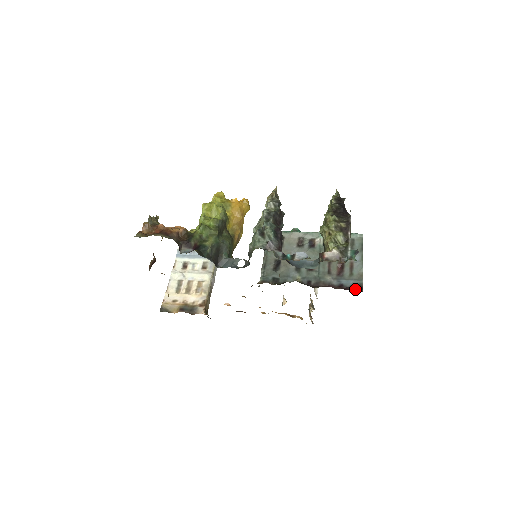
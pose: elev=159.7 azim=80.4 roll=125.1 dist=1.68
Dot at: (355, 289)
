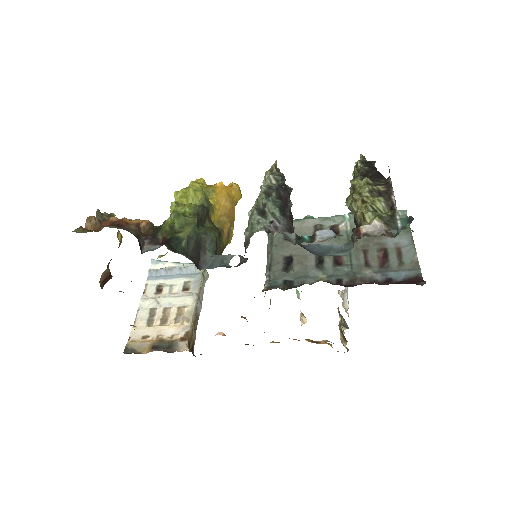
Dot at: (412, 282)
